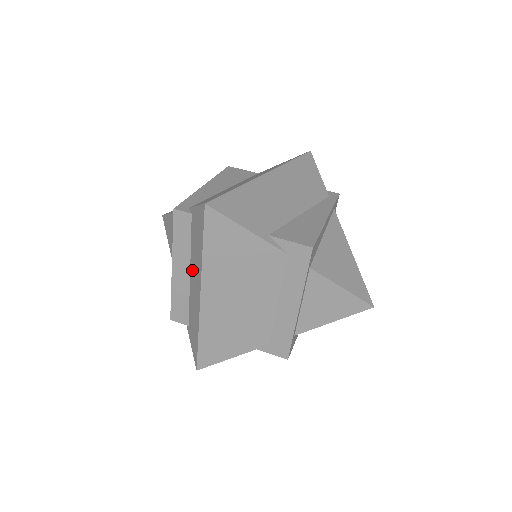
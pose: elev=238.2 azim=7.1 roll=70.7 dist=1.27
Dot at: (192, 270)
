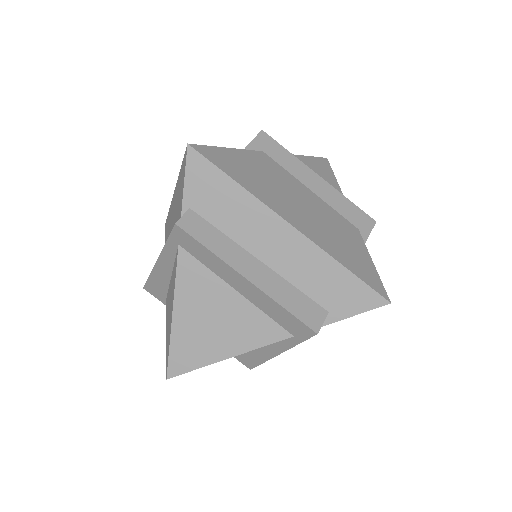
Dot at: (256, 245)
